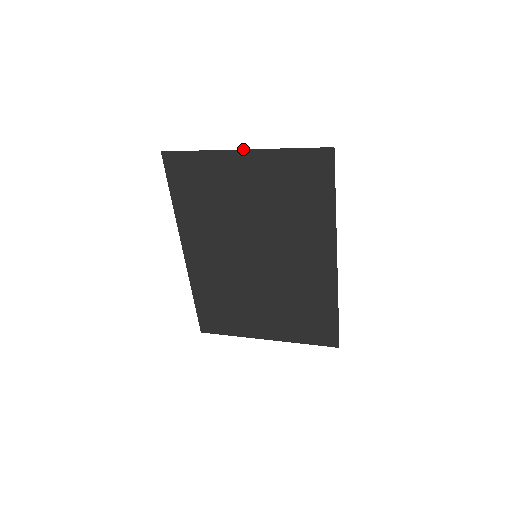
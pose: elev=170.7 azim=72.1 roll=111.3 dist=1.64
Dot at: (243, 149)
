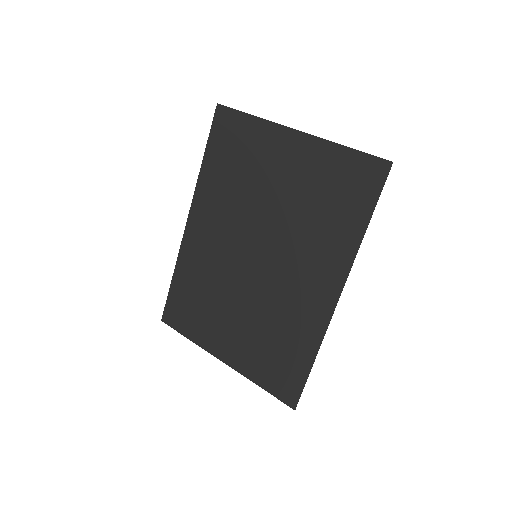
Dot at: occluded
